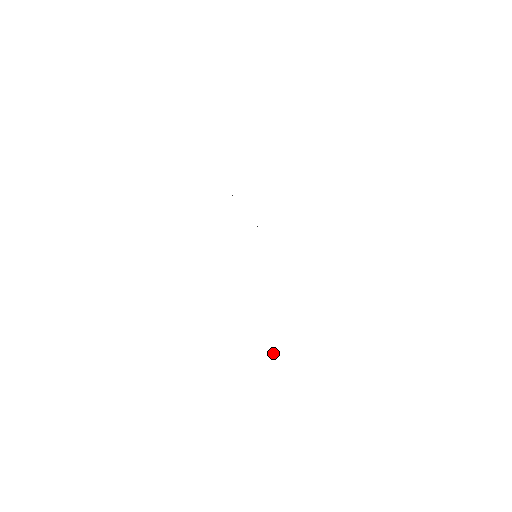
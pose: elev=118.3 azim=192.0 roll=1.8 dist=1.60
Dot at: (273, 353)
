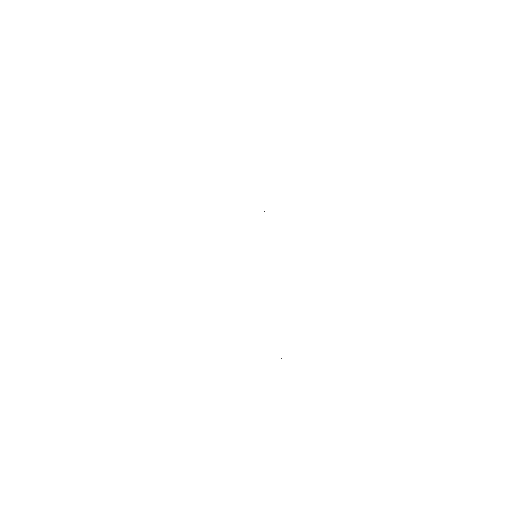
Dot at: occluded
